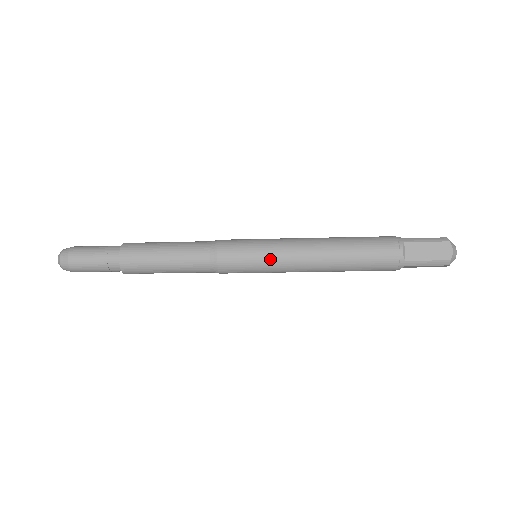
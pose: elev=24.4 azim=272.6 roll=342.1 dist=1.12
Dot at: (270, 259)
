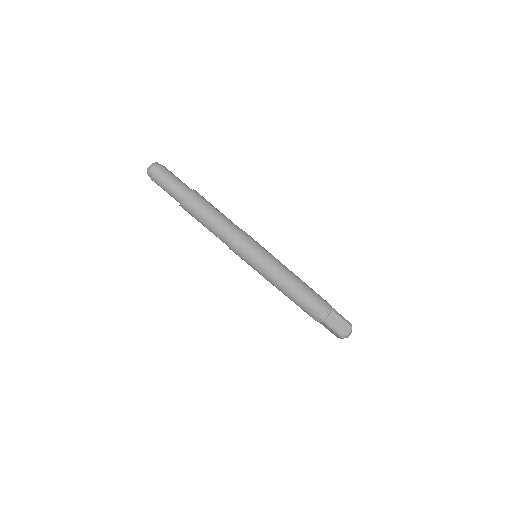
Dot at: (270, 253)
